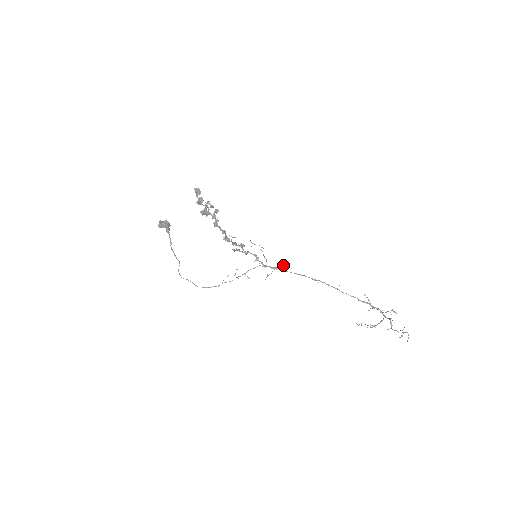
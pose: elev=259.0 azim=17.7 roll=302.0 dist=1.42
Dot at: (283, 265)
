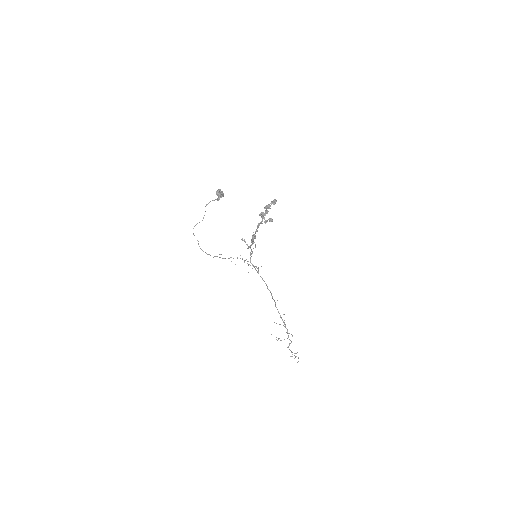
Dot at: (258, 267)
